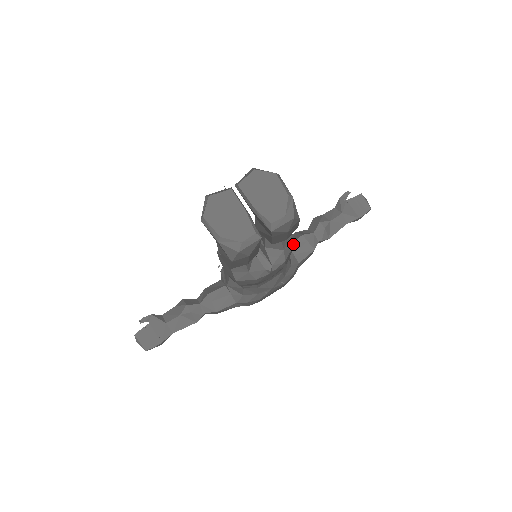
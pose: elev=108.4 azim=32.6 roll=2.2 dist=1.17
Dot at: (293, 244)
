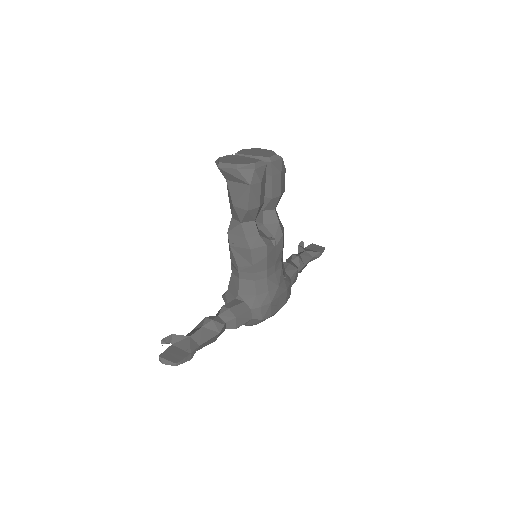
Dot at: (283, 227)
